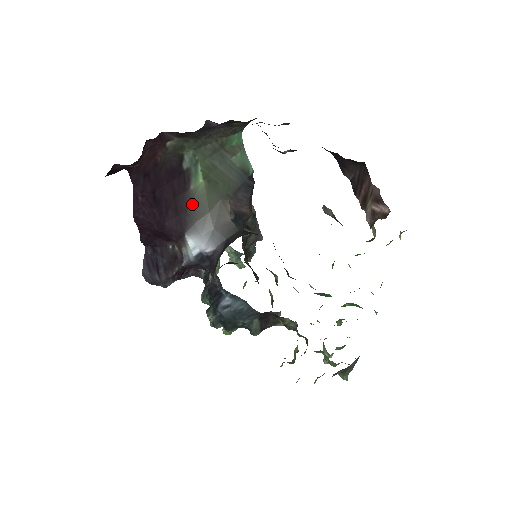
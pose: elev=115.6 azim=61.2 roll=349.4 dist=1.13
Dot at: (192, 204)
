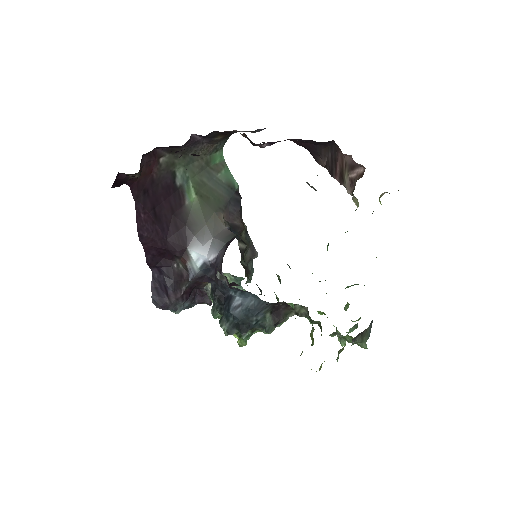
Dot at: (189, 218)
